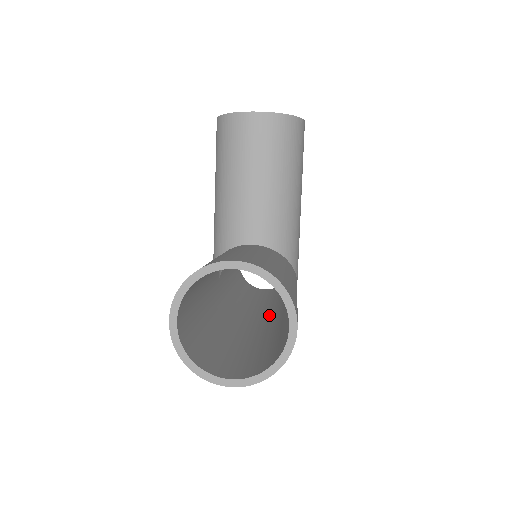
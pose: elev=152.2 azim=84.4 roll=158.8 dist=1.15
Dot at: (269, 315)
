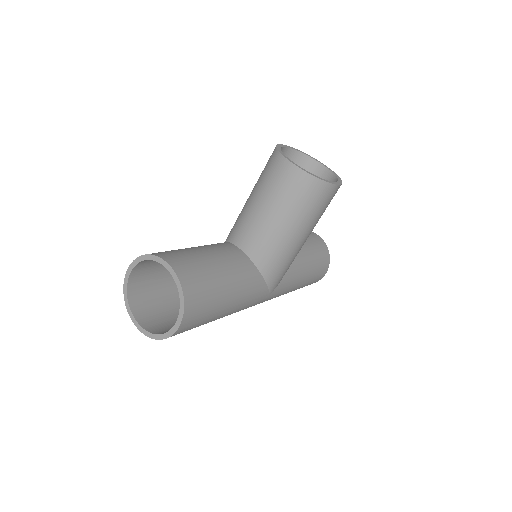
Dot at: occluded
